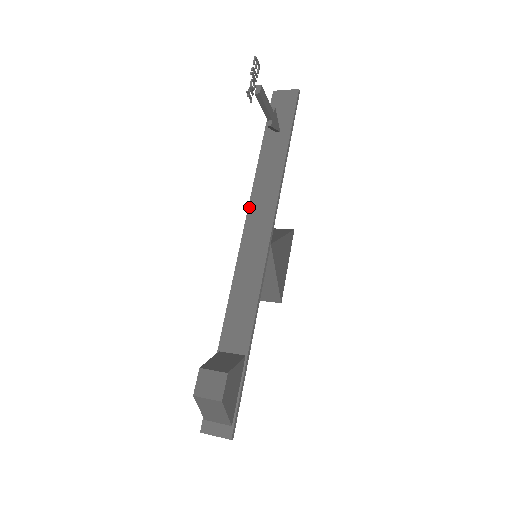
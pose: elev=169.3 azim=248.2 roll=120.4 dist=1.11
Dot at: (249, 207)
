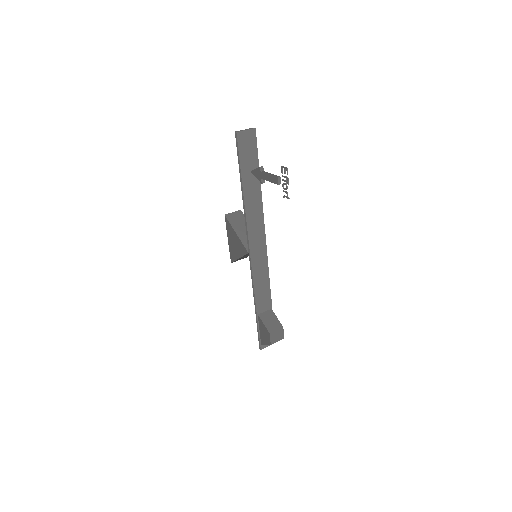
Dot at: (248, 232)
